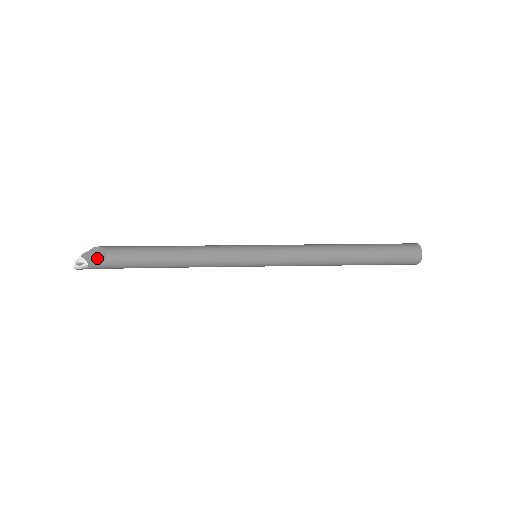
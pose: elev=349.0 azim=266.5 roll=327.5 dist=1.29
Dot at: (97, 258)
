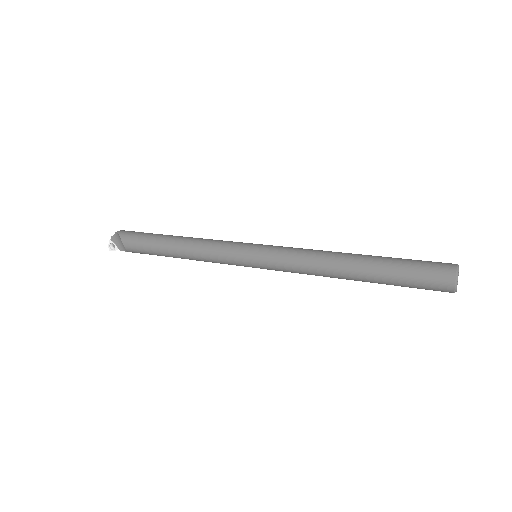
Dot at: (122, 245)
